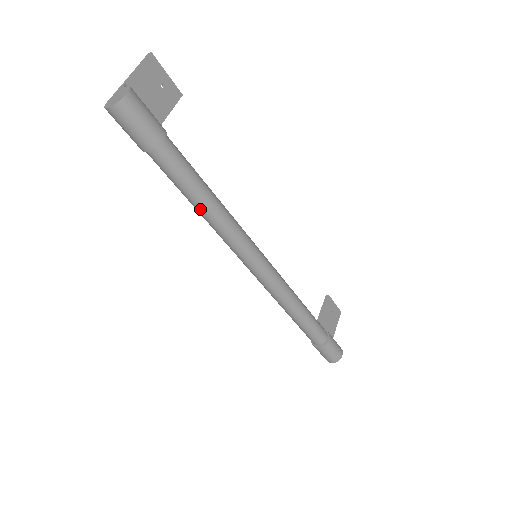
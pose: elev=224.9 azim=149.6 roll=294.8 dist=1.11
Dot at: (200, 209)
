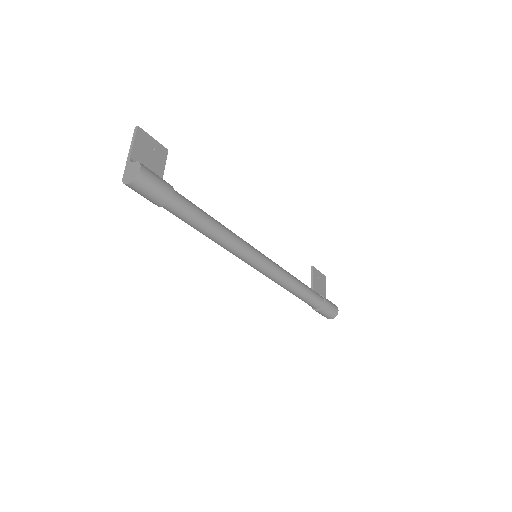
Dot at: (209, 235)
